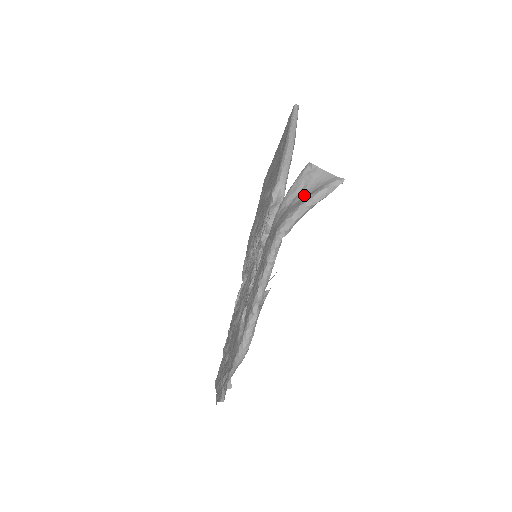
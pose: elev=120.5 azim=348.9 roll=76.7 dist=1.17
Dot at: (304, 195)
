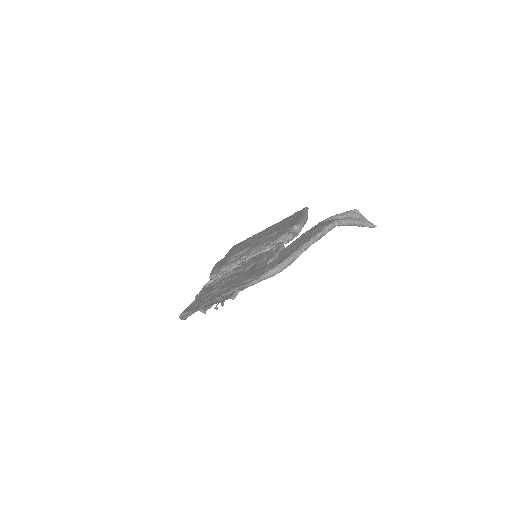
Dot at: occluded
